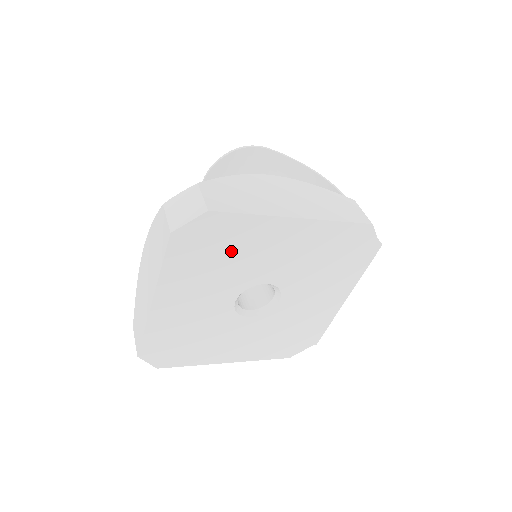
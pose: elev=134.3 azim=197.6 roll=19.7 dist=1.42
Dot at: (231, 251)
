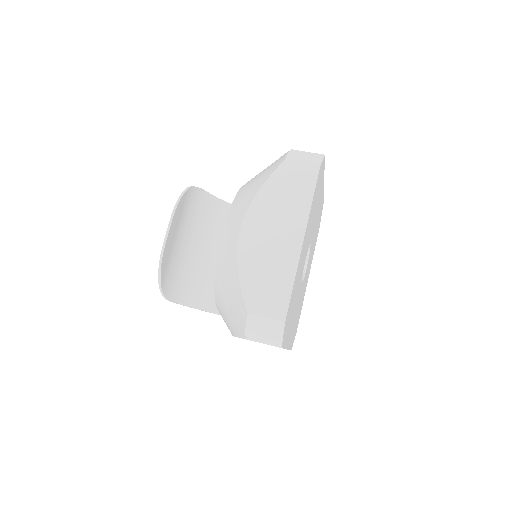
Dot at: (317, 200)
